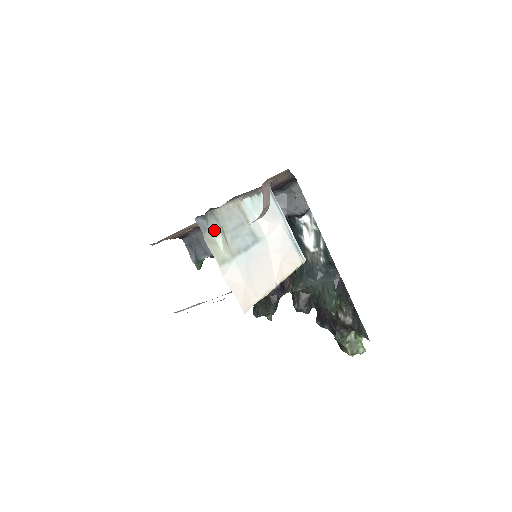
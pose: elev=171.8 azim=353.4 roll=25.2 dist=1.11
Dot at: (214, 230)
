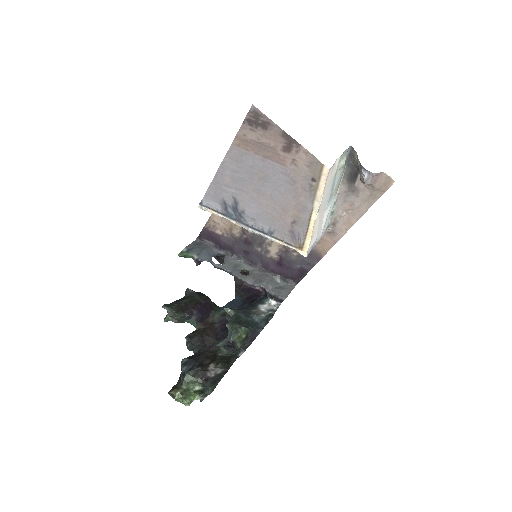
Dot at: (345, 159)
